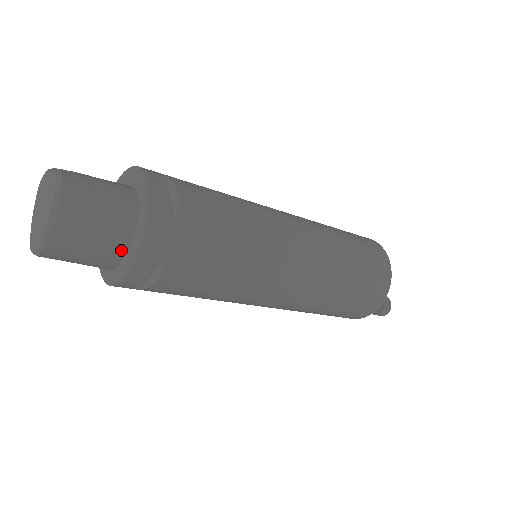
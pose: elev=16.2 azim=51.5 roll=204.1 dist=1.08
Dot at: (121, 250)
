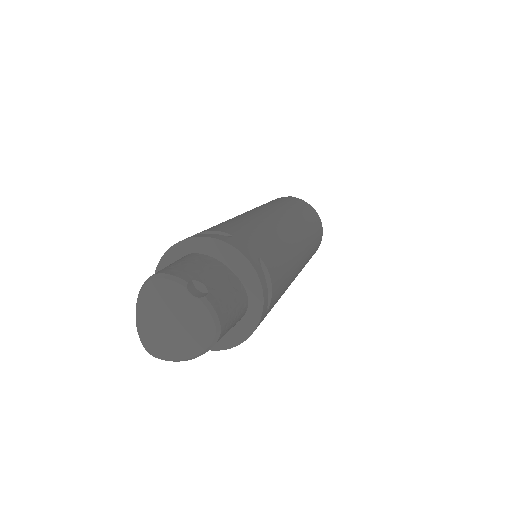
Dot at: occluded
